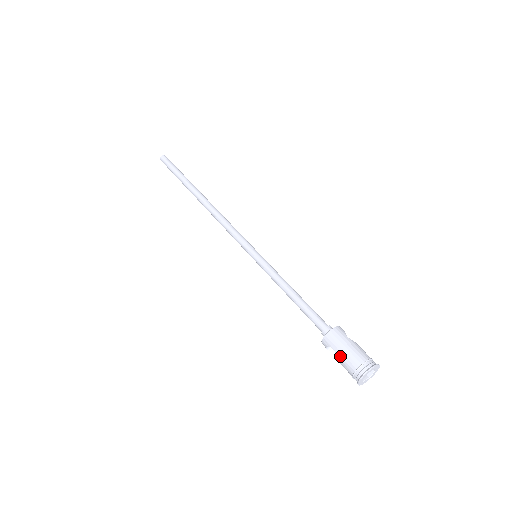
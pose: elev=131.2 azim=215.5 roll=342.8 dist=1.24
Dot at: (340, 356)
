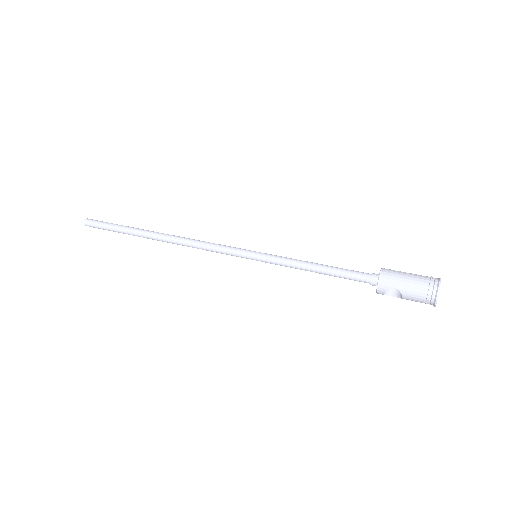
Dot at: (405, 289)
